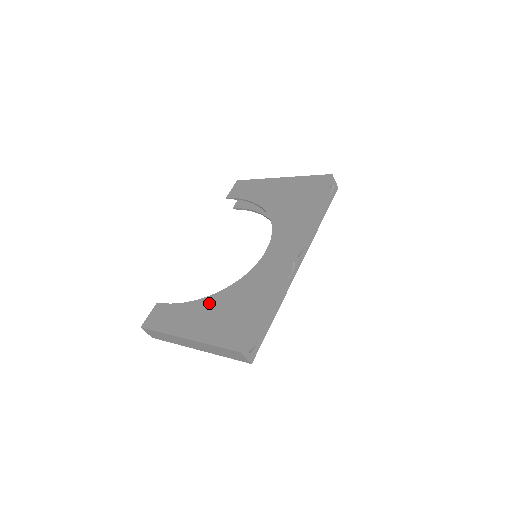
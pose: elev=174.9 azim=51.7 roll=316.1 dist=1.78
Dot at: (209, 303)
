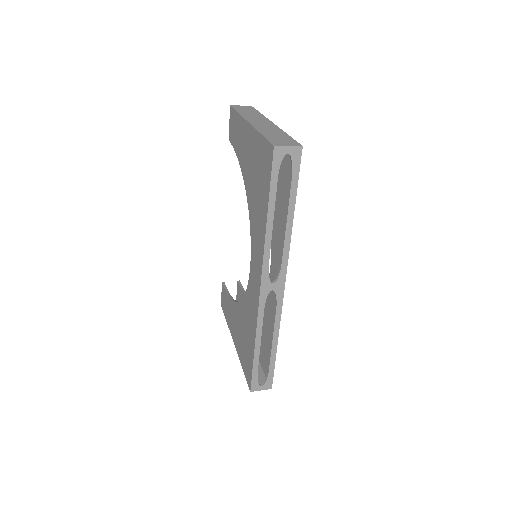
Dot at: (236, 312)
